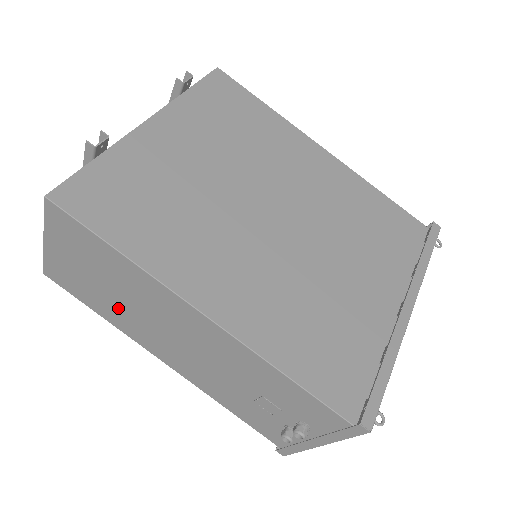
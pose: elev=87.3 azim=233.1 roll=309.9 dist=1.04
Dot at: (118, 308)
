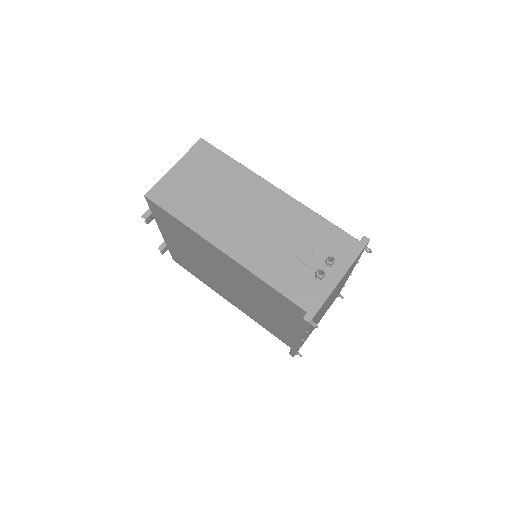
Dot at: (206, 206)
